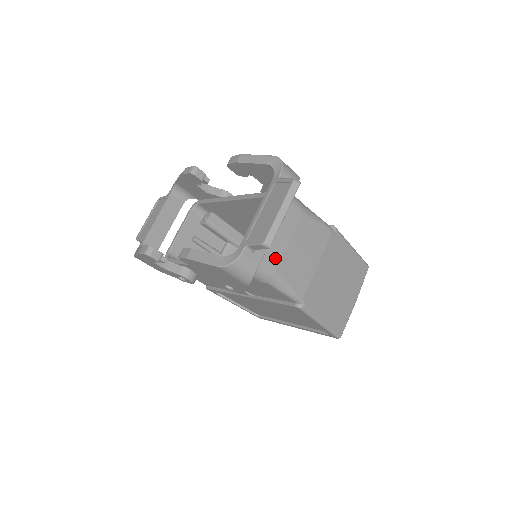
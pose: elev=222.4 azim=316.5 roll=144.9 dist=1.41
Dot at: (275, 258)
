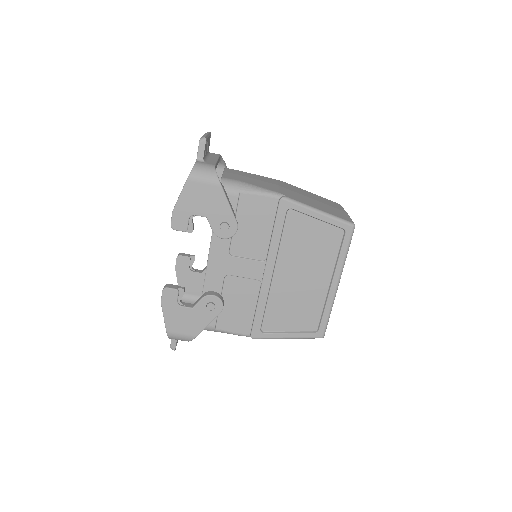
Dot at: (233, 178)
